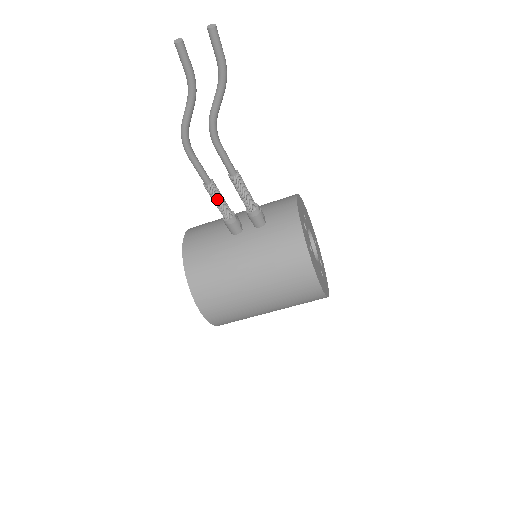
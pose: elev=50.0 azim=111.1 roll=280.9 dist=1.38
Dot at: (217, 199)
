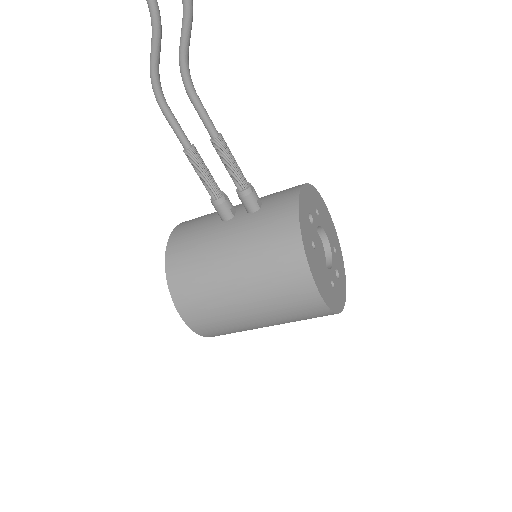
Dot at: (199, 170)
